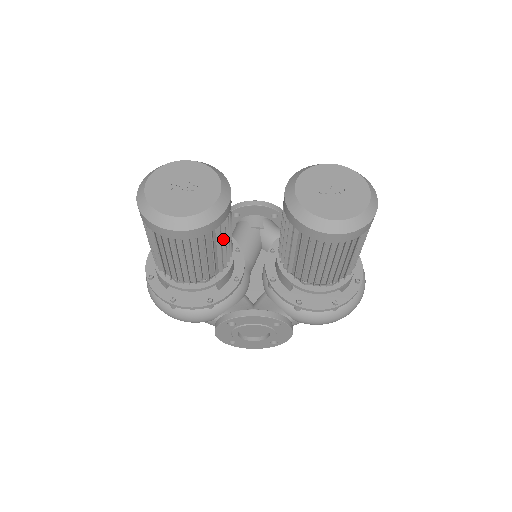
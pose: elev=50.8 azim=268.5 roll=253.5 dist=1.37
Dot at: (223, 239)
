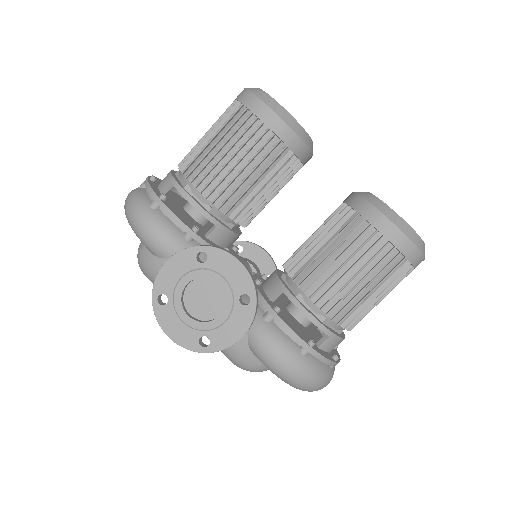
Dot at: (272, 181)
